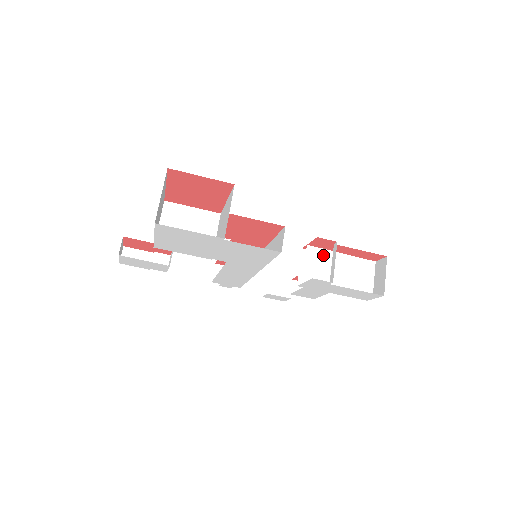
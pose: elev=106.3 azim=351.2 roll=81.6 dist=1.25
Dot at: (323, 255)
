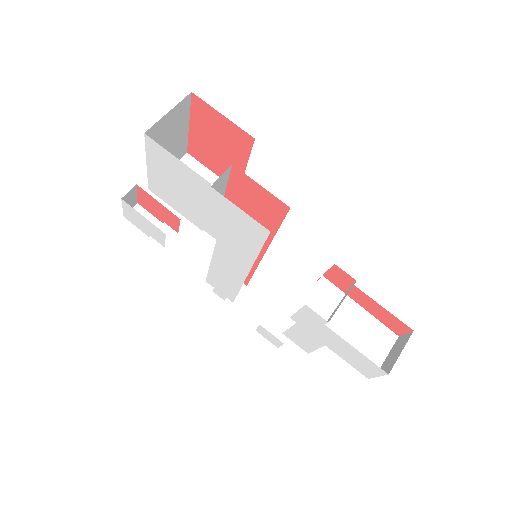
Dot at: (336, 296)
